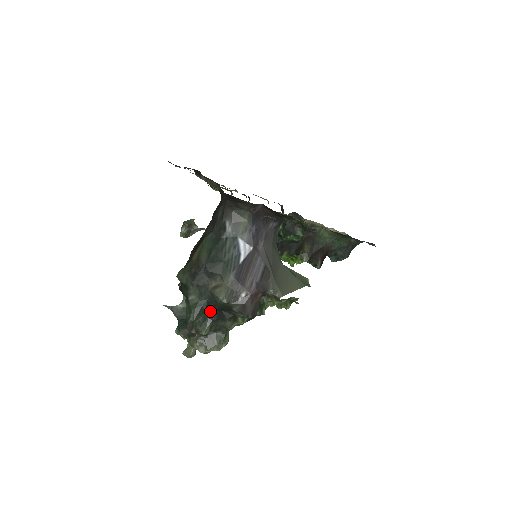
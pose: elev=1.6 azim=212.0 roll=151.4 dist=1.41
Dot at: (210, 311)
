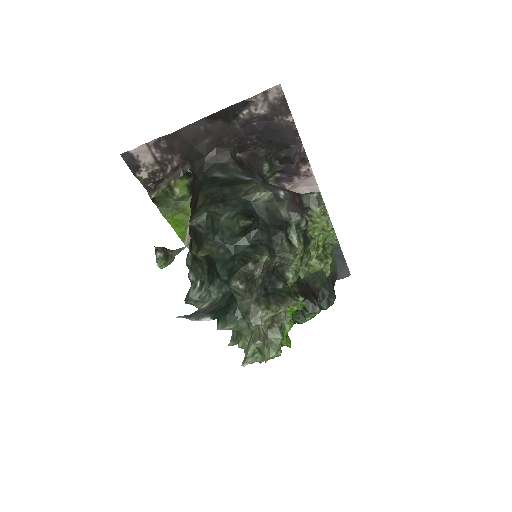
Dot at: (255, 234)
